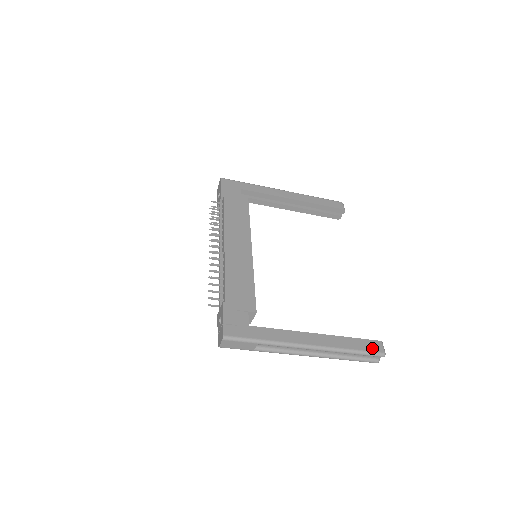
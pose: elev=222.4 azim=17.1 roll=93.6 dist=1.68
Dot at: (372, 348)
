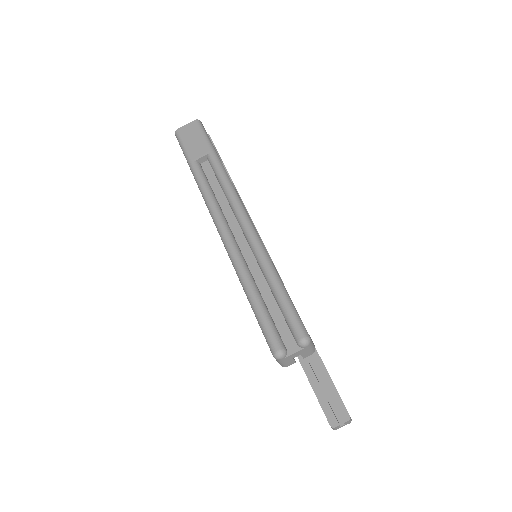
Dot at: occluded
